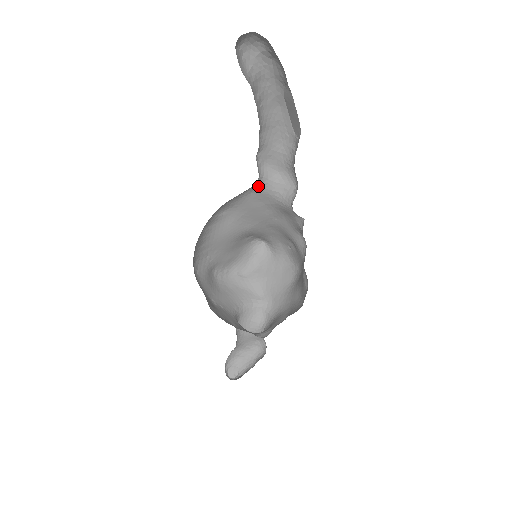
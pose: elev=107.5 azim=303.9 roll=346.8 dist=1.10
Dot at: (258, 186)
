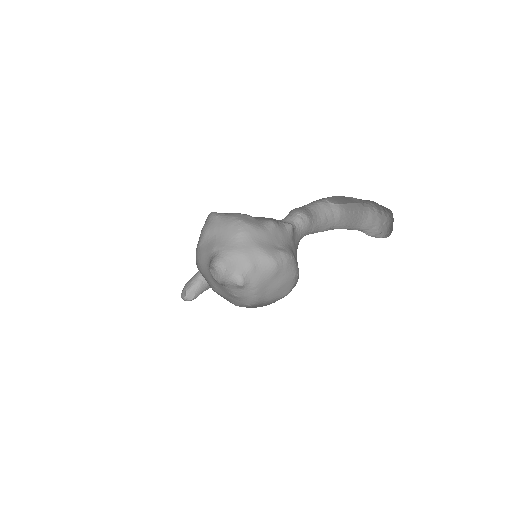
Dot at: occluded
